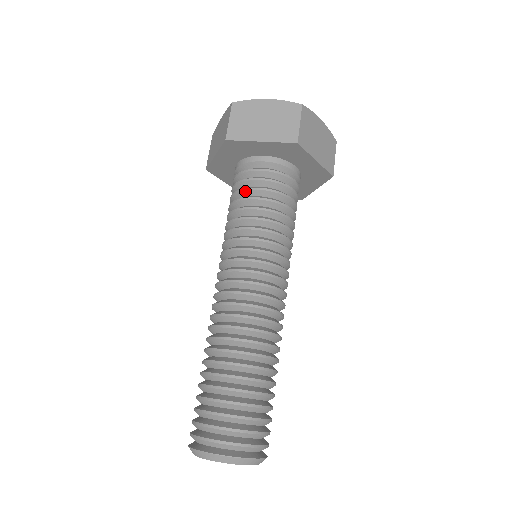
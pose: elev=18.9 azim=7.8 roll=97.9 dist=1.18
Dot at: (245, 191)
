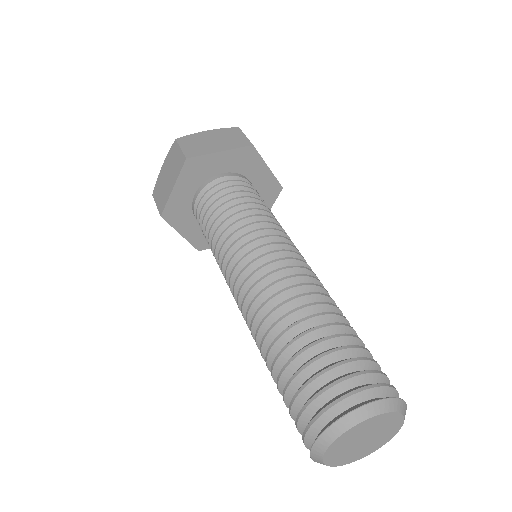
Dot at: (203, 227)
